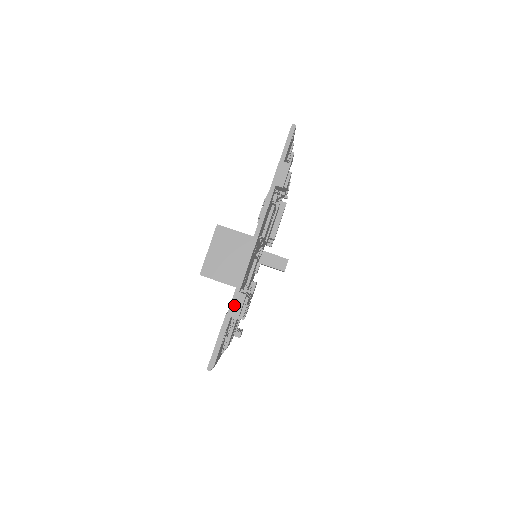
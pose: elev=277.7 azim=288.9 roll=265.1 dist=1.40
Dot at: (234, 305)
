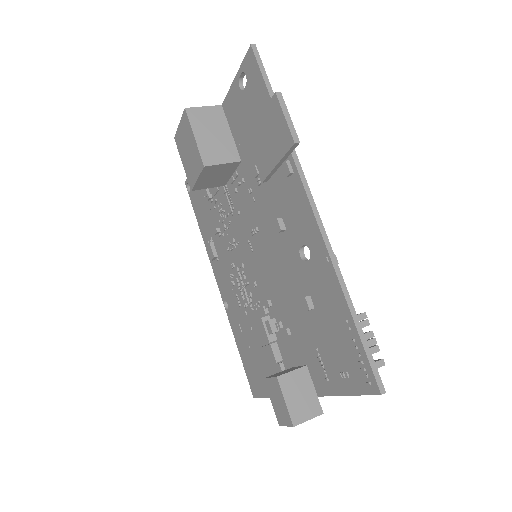
Dot at: (230, 94)
